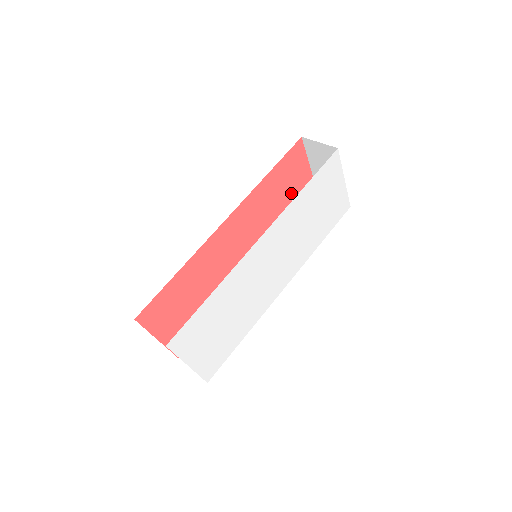
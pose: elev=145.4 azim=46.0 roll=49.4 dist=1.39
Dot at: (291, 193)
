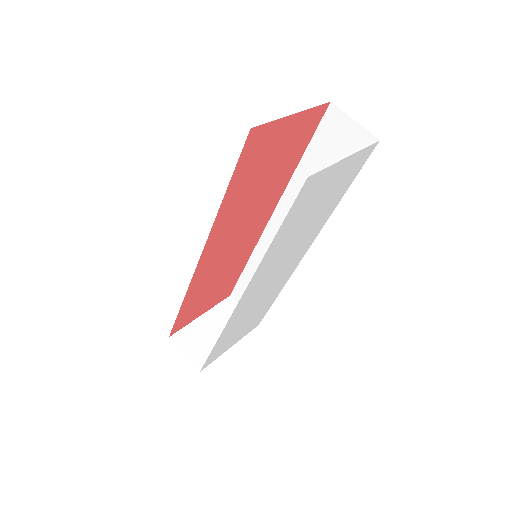
Dot at: (278, 156)
